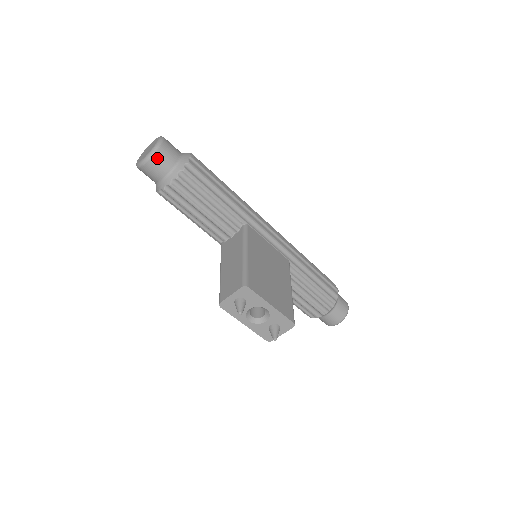
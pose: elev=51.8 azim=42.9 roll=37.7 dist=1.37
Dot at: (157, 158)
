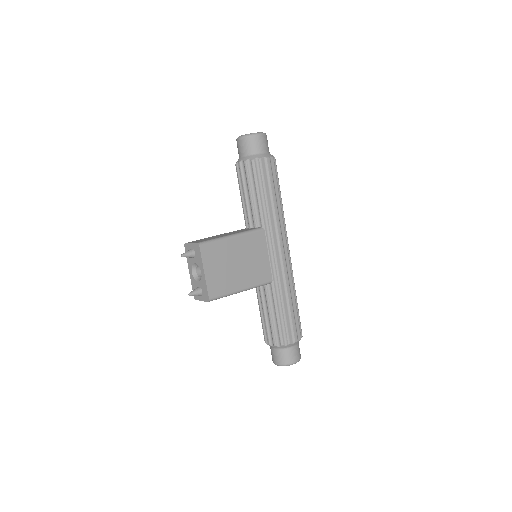
Dot at: (245, 141)
